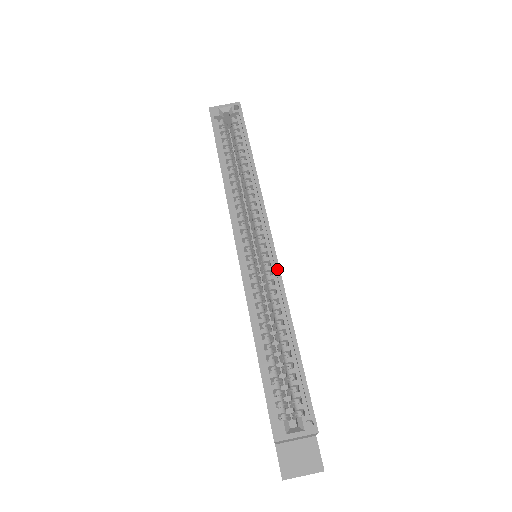
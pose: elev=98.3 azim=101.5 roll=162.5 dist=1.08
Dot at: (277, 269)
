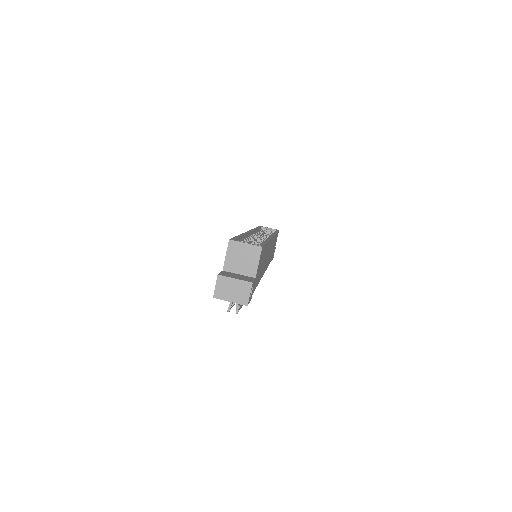
Dot at: (270, 237)
